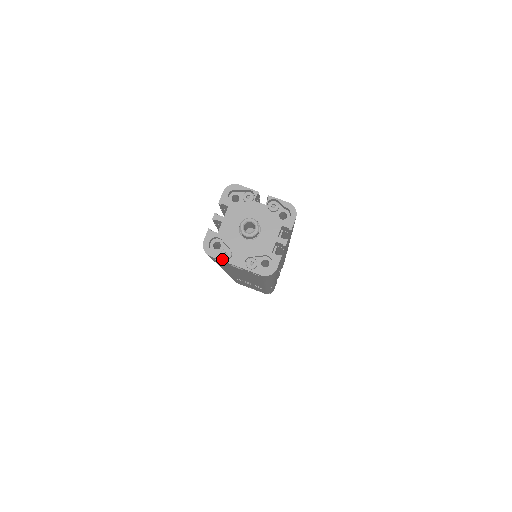
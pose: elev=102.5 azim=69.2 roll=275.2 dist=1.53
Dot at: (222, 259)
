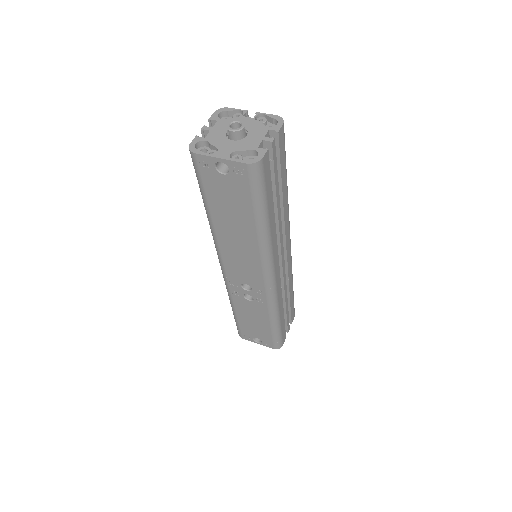
Dot at: (207, 154)
